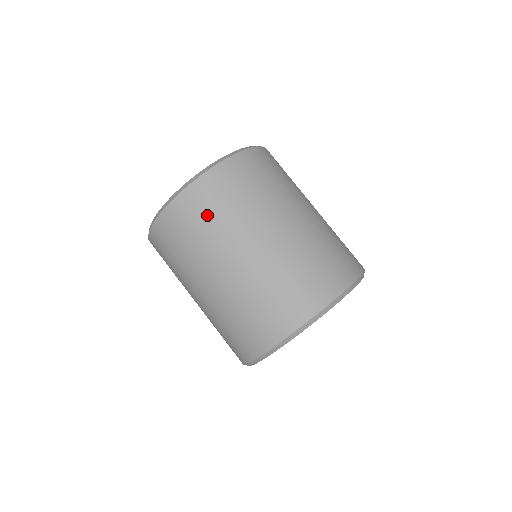
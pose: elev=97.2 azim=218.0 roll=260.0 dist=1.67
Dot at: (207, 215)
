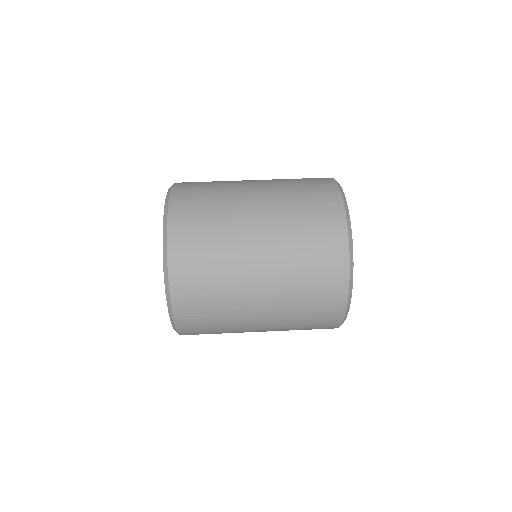
Dot at: (206, 182)
